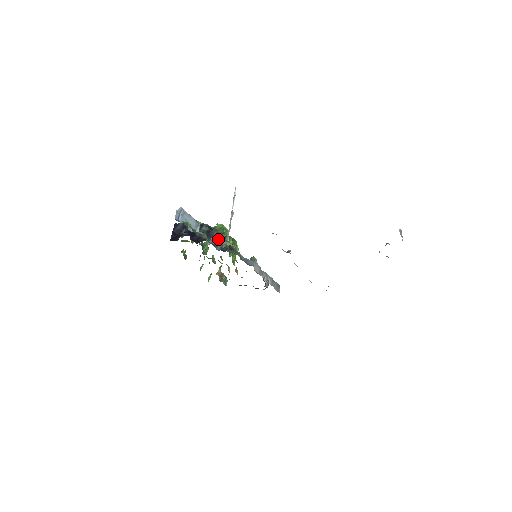
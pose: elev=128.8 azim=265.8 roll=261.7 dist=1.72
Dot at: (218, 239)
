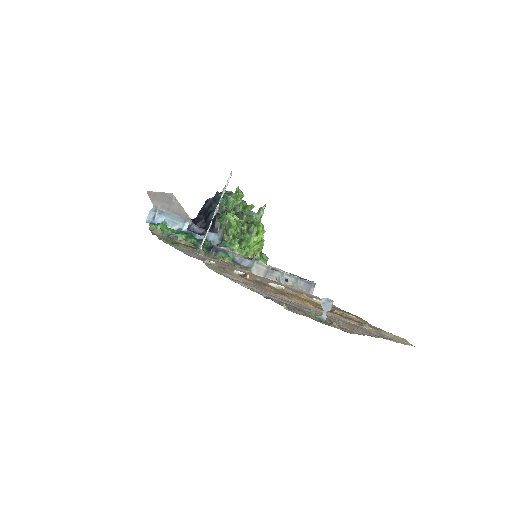
Dot at: (218, 231)
